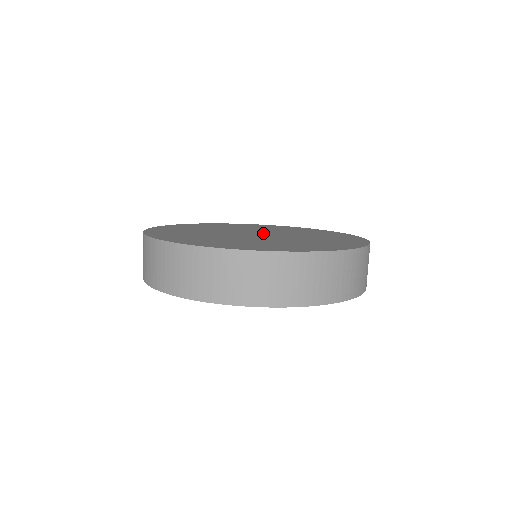
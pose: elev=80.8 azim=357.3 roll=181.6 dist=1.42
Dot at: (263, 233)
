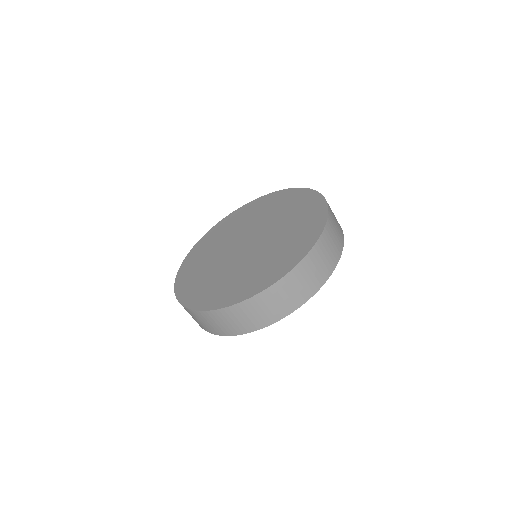
Dot at: (248, 238)
